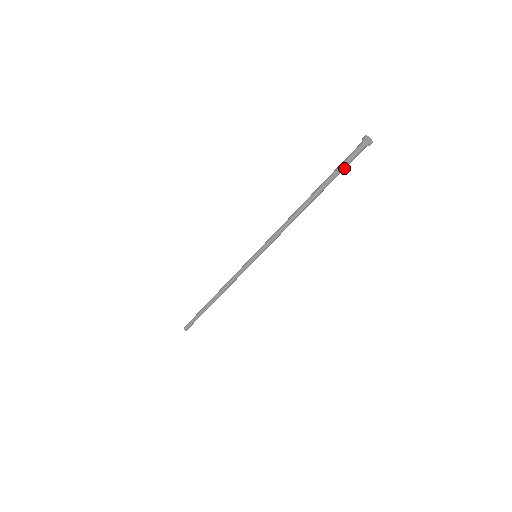
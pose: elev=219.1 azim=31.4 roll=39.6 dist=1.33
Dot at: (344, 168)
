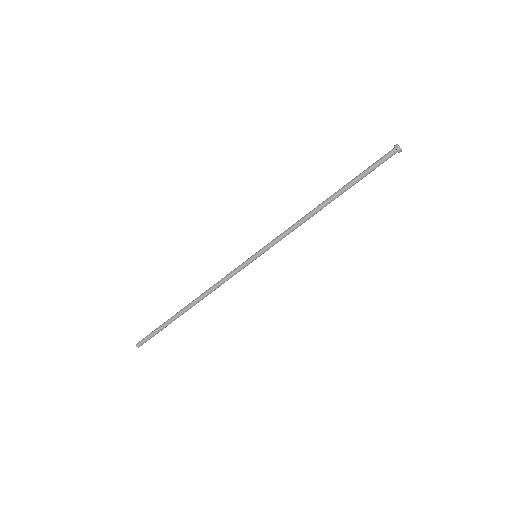
Dot at: occluded
